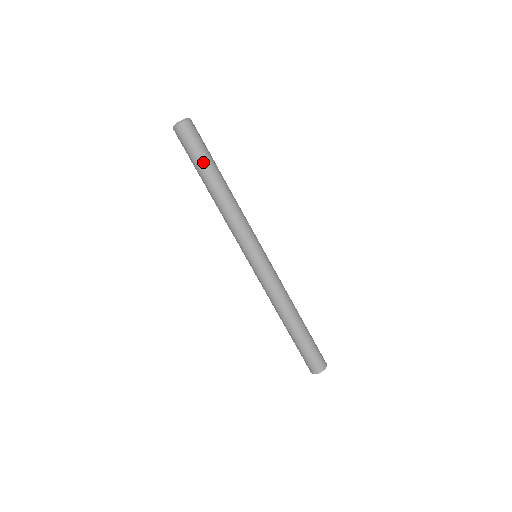
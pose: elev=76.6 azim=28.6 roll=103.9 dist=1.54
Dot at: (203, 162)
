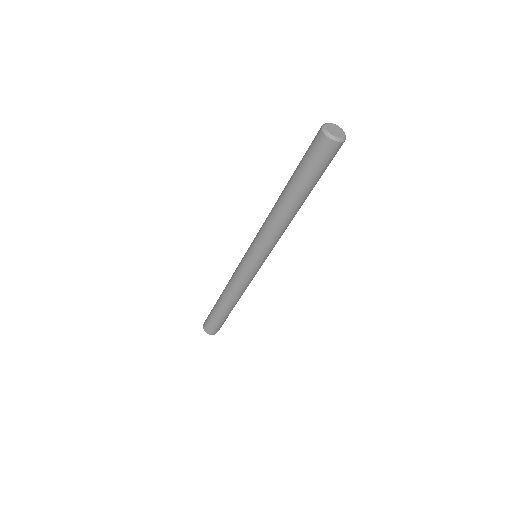
Dot at: (308, 183)
